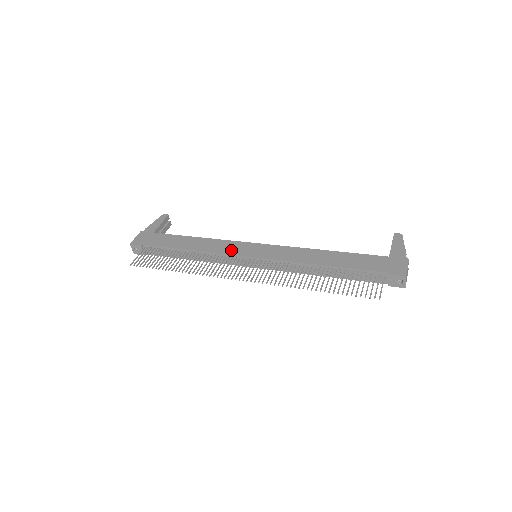
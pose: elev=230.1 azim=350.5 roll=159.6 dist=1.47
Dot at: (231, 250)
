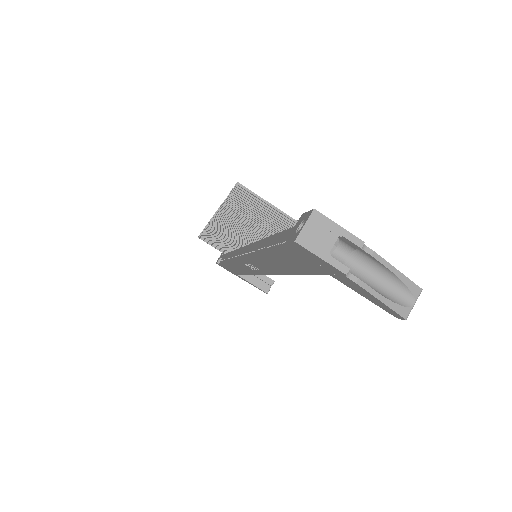
Dot at: occluded
